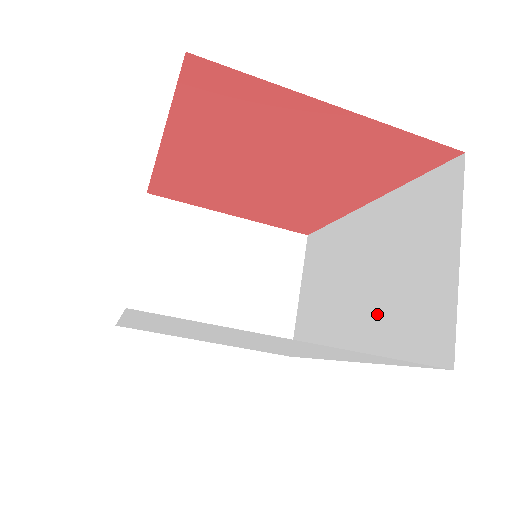
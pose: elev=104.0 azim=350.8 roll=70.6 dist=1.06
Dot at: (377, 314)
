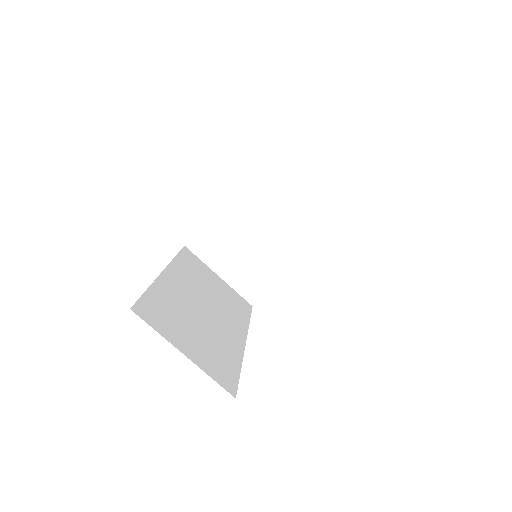
Dot at: occluded
